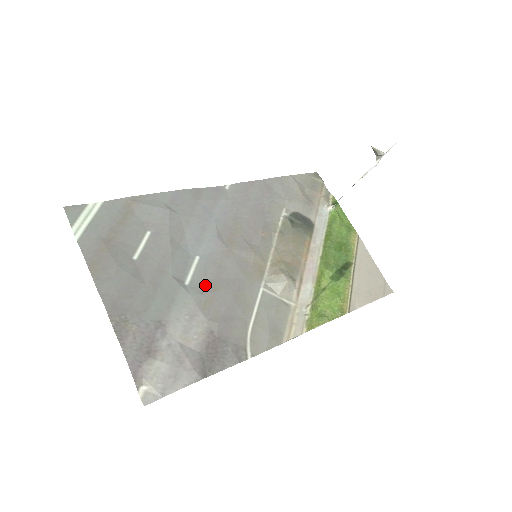
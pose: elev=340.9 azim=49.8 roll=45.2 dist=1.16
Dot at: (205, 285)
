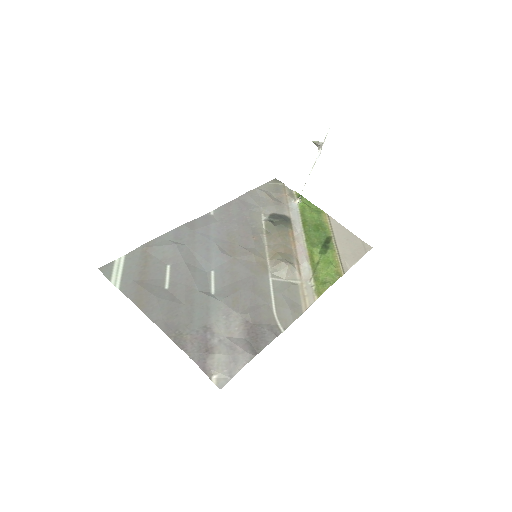
Dot at: (227, 290)
